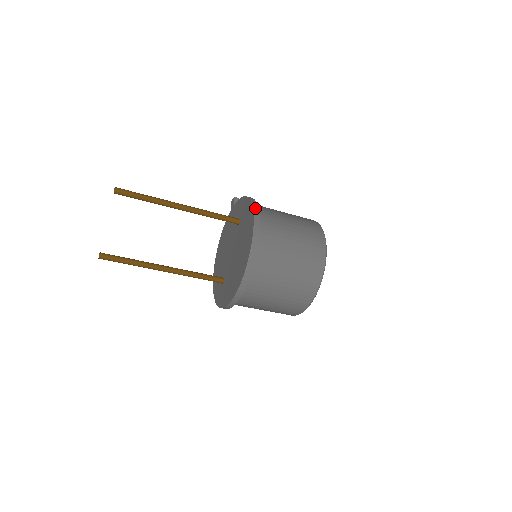
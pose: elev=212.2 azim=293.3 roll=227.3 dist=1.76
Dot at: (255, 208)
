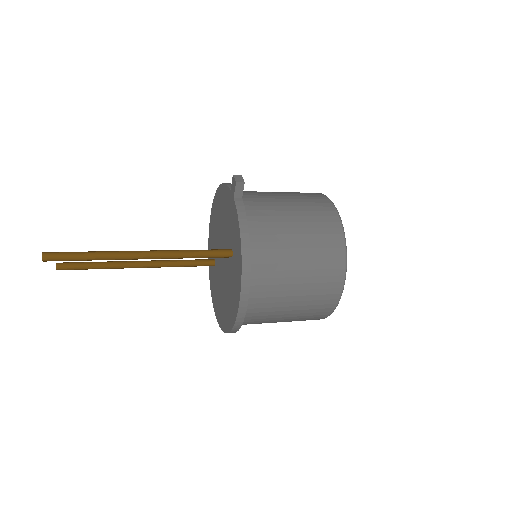
Dot at: (244, 294)
